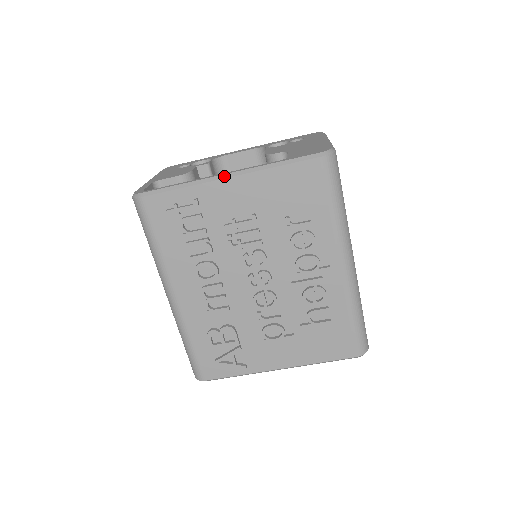
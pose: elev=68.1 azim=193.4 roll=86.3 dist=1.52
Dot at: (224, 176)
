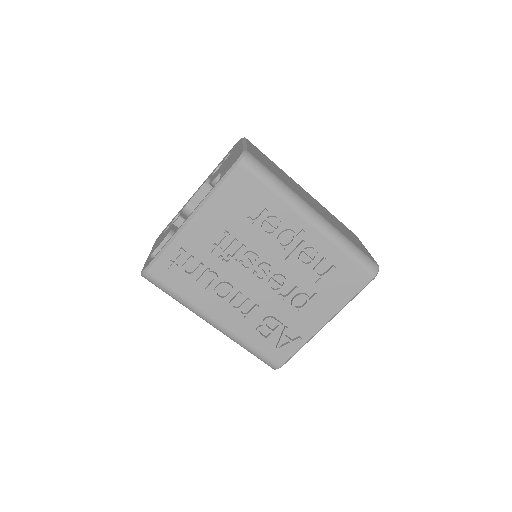
Dot at: (187, 221)
